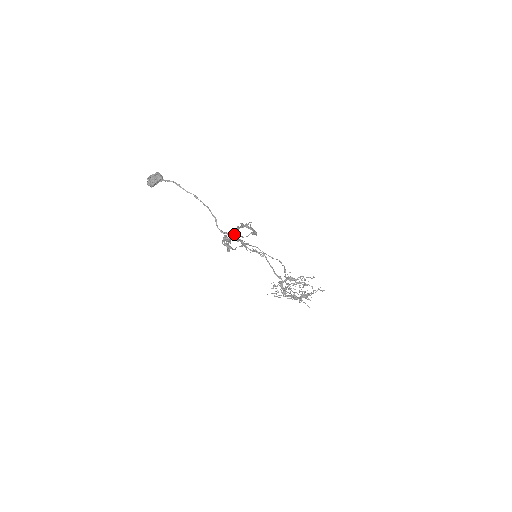
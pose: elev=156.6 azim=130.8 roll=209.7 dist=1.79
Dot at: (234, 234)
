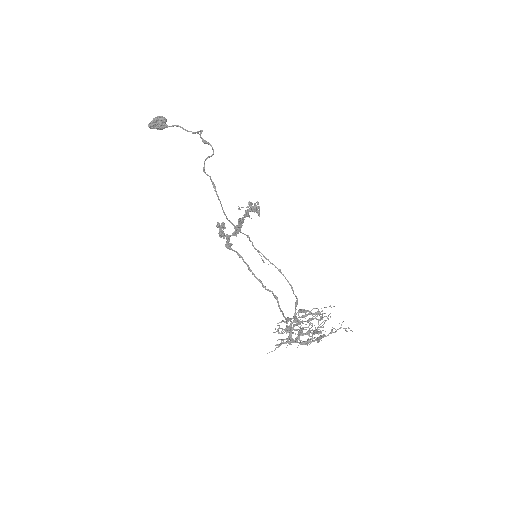
Dot at: occluded
